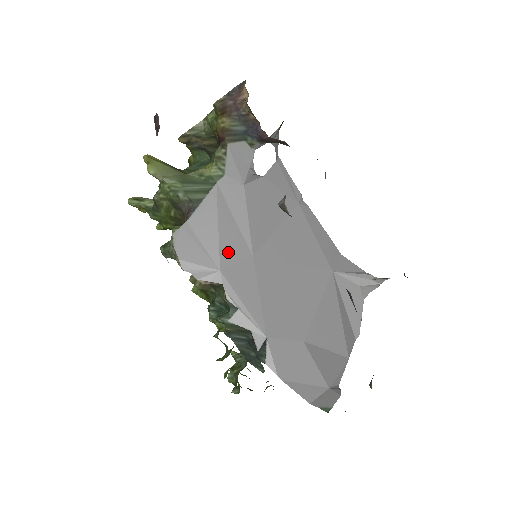
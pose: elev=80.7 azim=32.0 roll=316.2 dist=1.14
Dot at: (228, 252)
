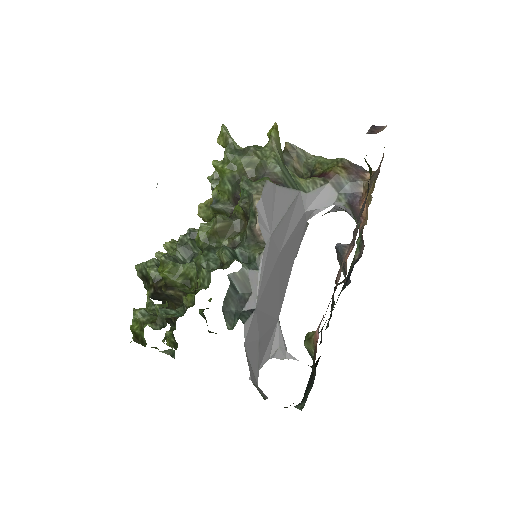
Dot at: (278, 232)
